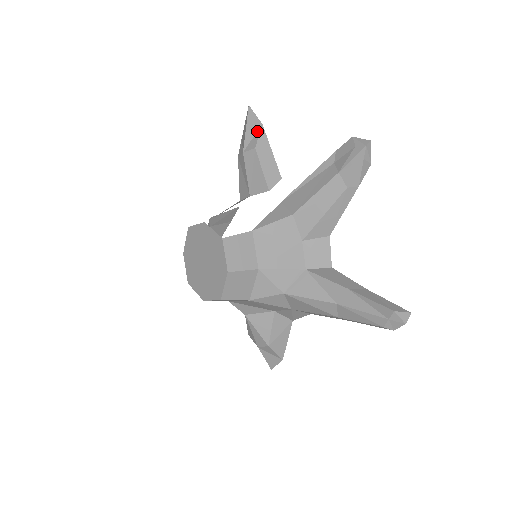
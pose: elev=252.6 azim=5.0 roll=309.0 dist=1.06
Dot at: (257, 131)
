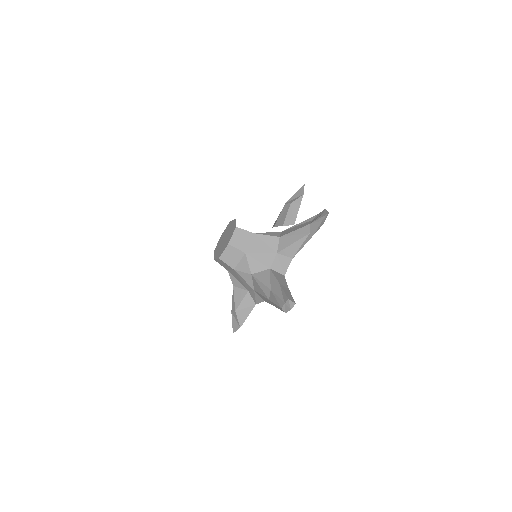
Dot at: (299, 196)
